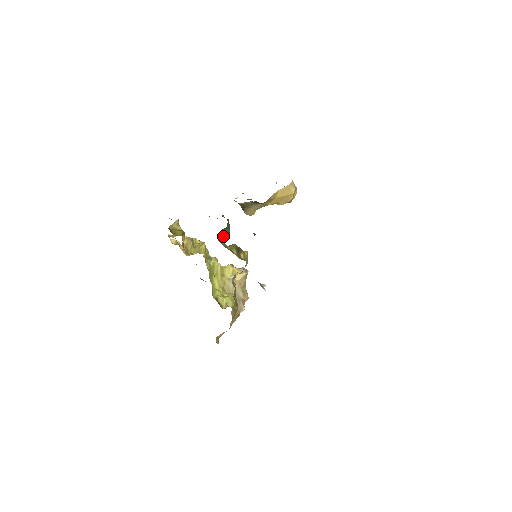
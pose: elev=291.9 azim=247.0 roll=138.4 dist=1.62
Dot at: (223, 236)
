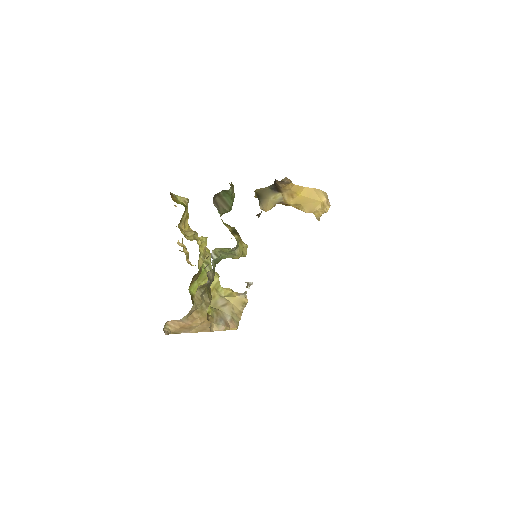
Dot at: (222, 204)
